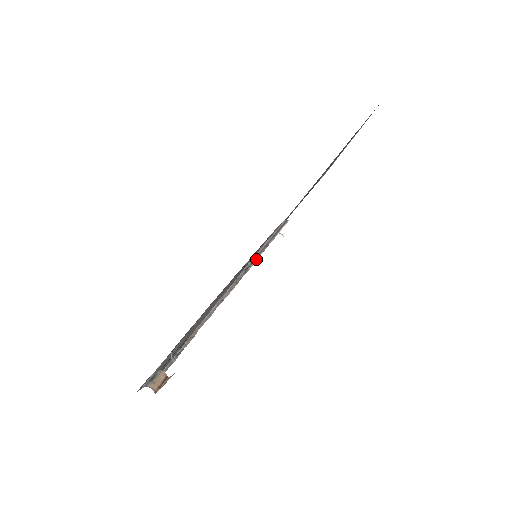
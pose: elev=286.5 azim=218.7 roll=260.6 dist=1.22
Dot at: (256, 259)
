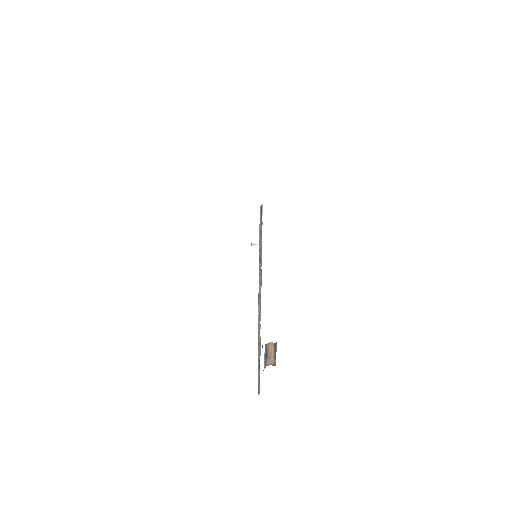
Dot at: (261, 247)
